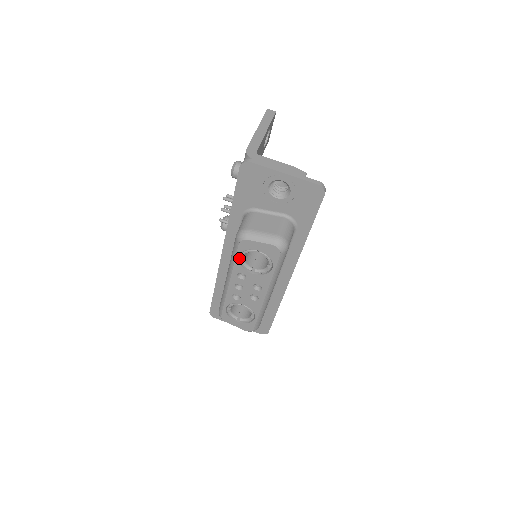
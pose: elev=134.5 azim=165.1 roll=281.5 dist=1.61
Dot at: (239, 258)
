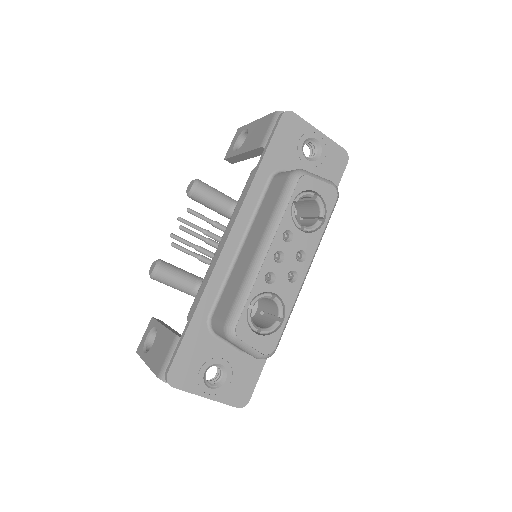
Dot at: (289, 208)
